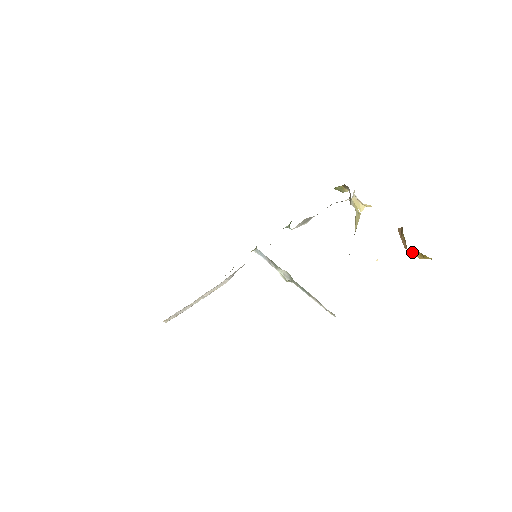
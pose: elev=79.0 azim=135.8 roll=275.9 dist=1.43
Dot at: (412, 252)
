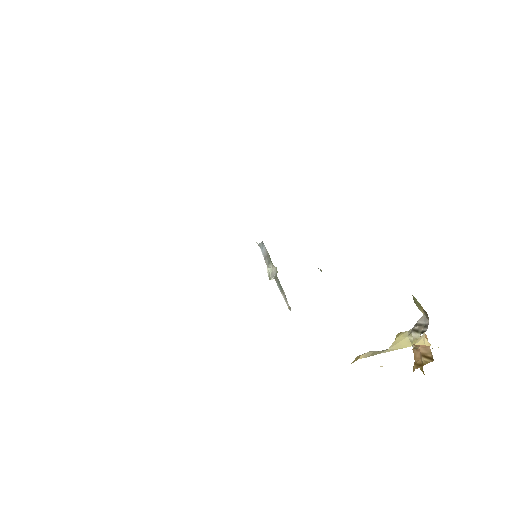
Dot at: occluded
